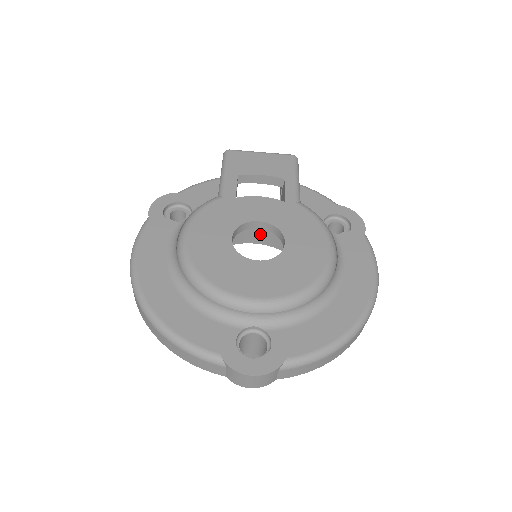
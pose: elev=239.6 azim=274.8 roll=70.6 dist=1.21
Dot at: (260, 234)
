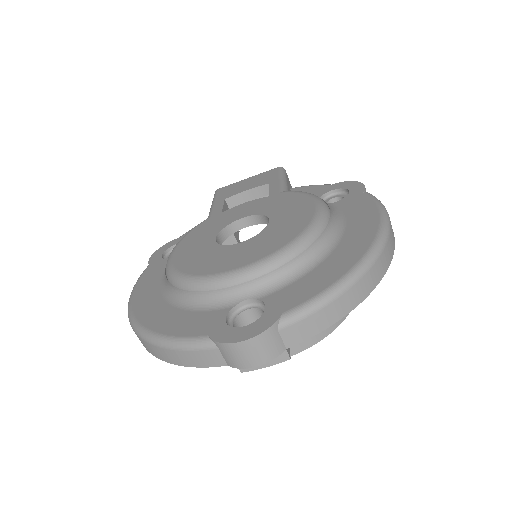
Dot at: occluded
